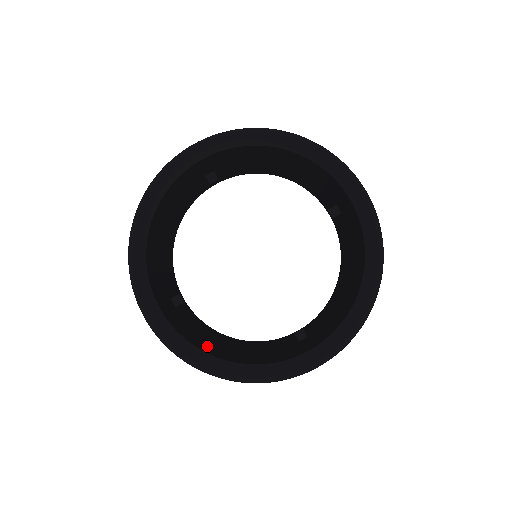
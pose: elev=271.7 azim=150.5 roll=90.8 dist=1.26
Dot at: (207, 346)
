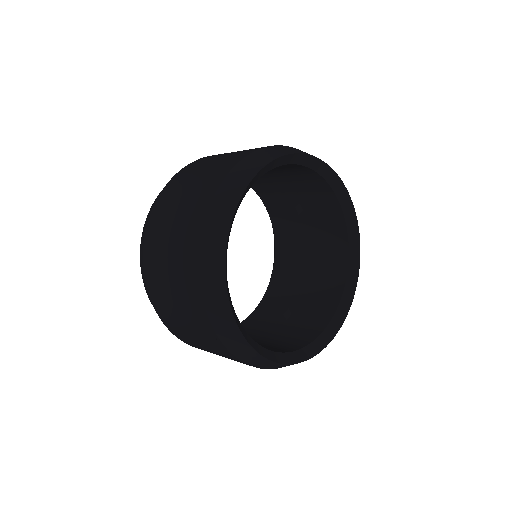
Dot at: occluded
